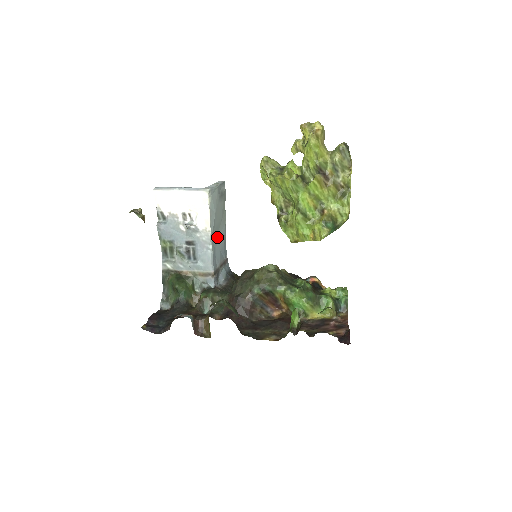
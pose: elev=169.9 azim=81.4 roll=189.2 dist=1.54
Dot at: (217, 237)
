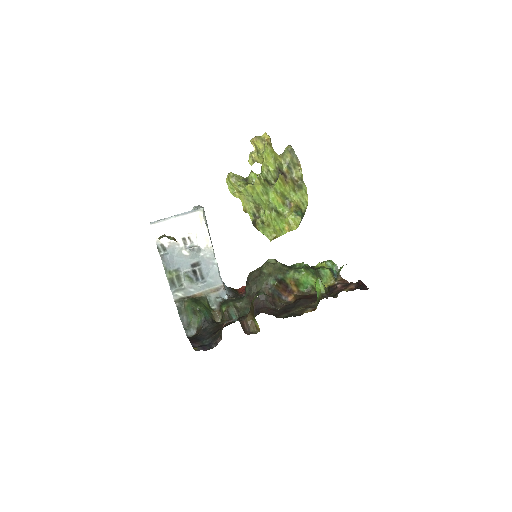
Dot at: occluded
